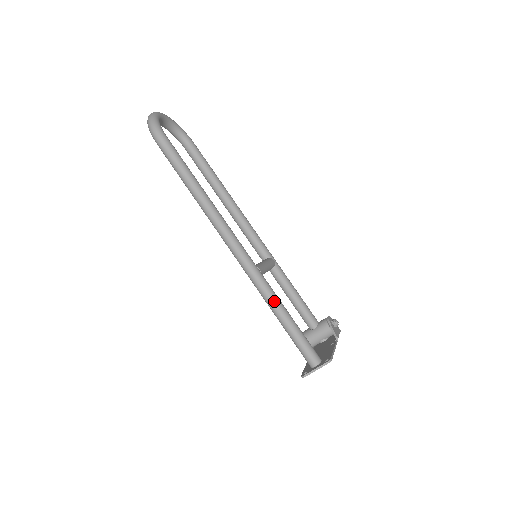
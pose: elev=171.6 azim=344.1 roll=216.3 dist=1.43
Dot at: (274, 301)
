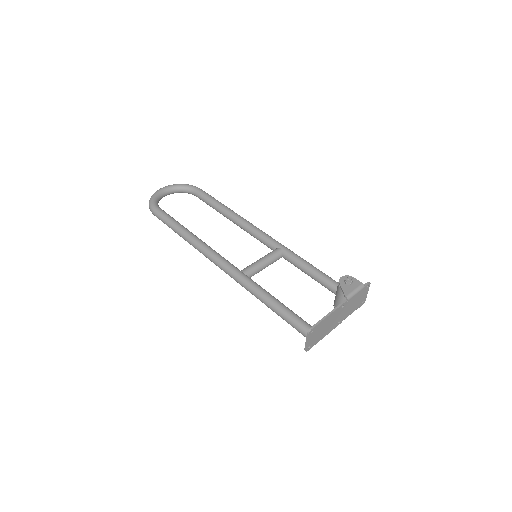
Dot at: (257, 295)
